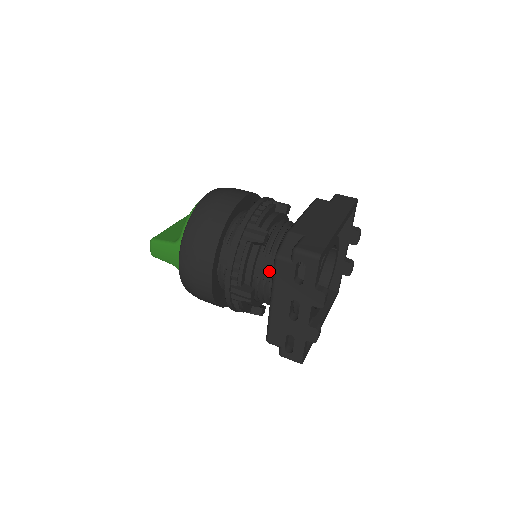
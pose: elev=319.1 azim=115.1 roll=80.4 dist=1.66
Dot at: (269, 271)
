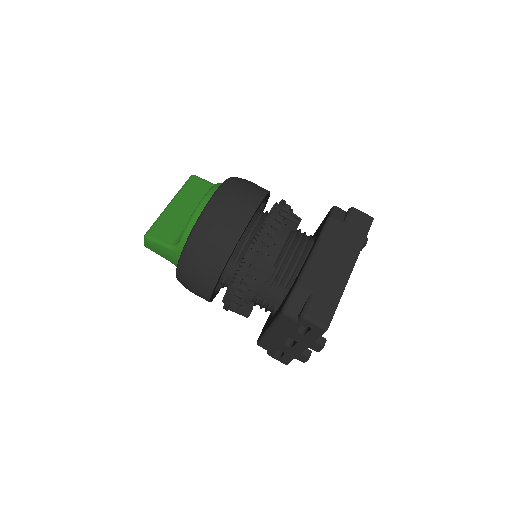
Dot at: (270, 296)
